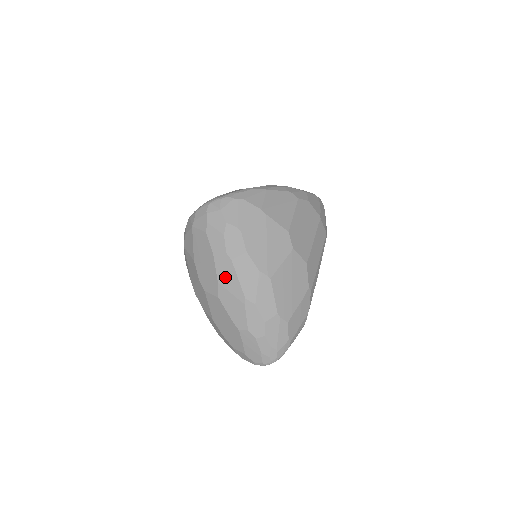
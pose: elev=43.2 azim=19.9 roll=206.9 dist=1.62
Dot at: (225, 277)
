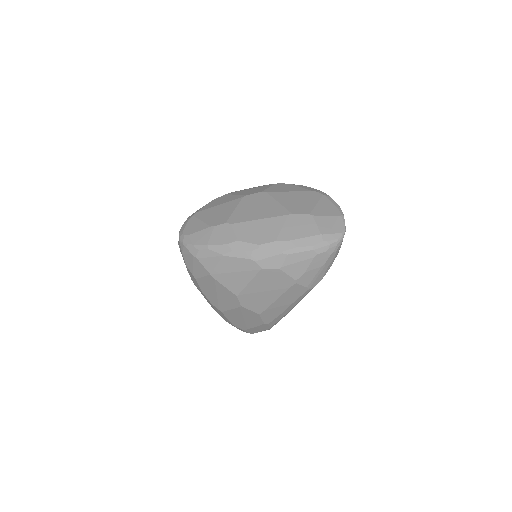
Dot at: occluded
